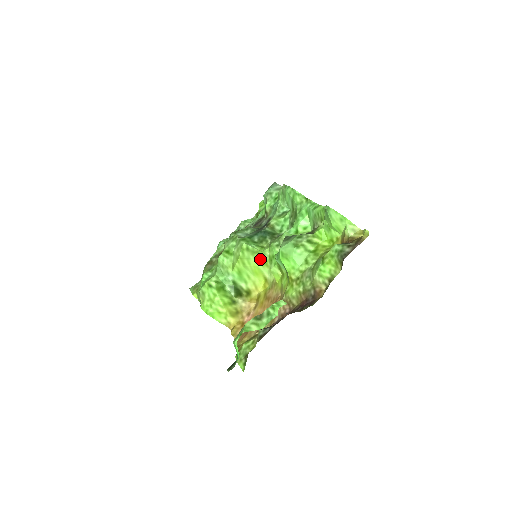
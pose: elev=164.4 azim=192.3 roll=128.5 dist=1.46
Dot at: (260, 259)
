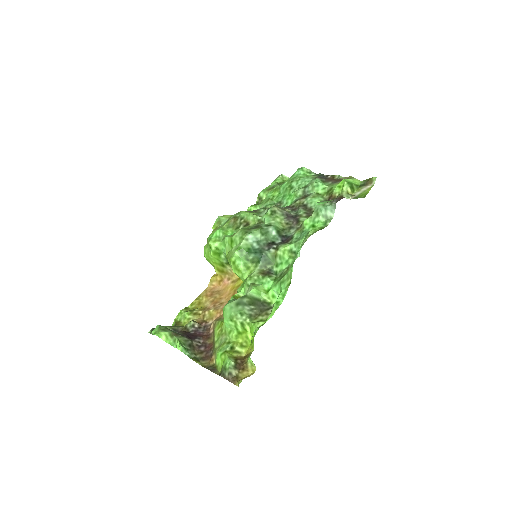
Dot at: (238, 275)
